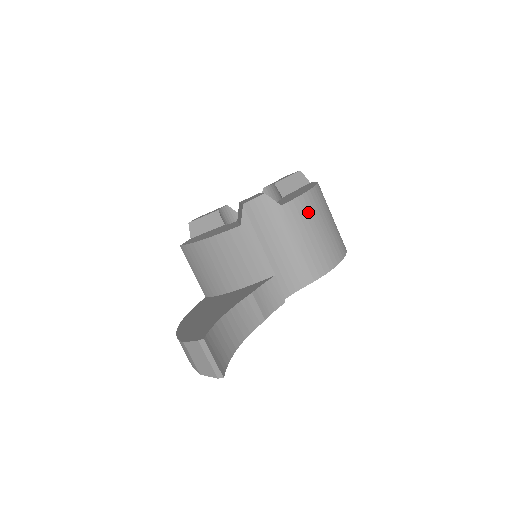
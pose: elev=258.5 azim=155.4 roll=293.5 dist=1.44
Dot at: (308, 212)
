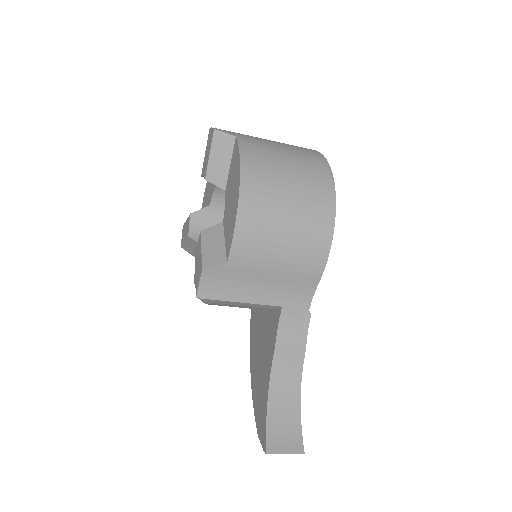
Dot at: (257, 235)
